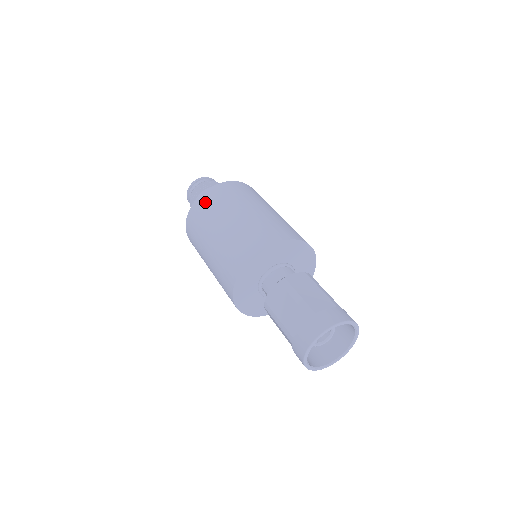
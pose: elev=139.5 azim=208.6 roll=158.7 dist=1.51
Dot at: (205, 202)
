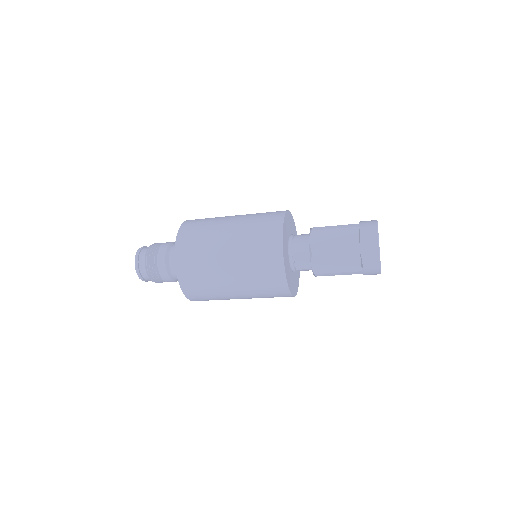
Dot at: (190, 230)
